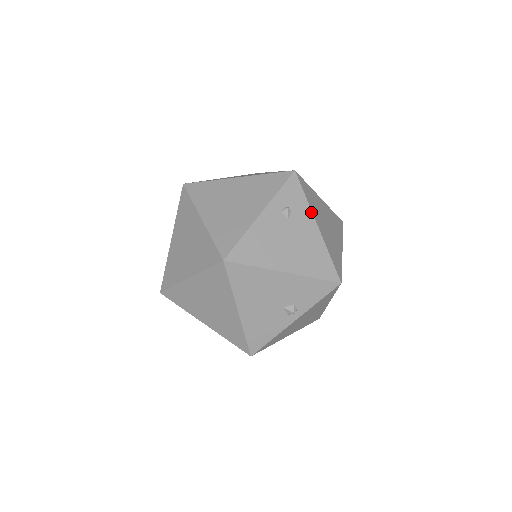
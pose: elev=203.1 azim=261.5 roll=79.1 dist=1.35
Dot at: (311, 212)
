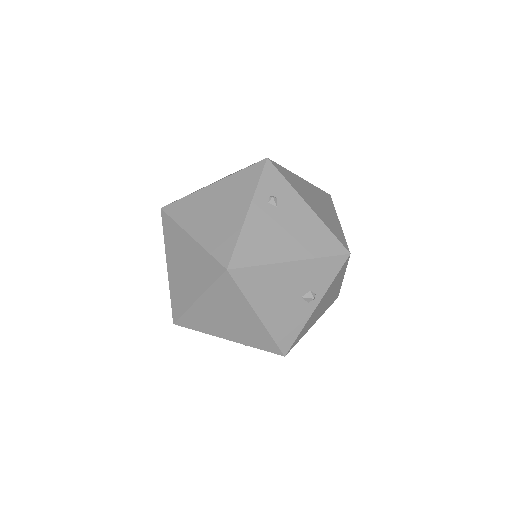
Dot at: (297, 193)
